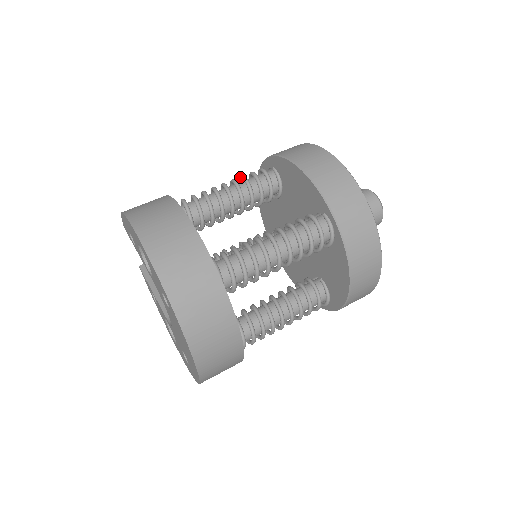
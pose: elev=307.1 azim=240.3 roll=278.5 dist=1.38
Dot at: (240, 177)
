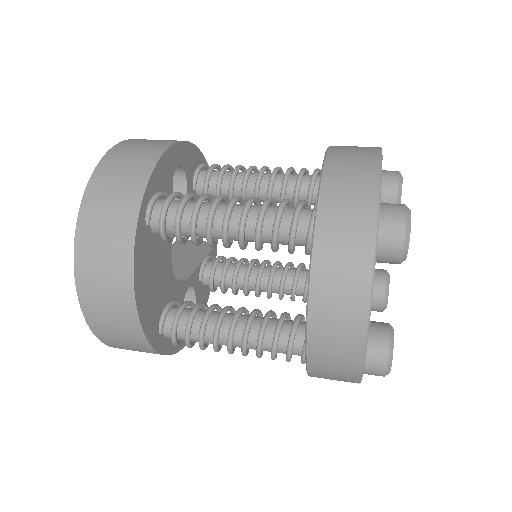
Dot at: occluded
